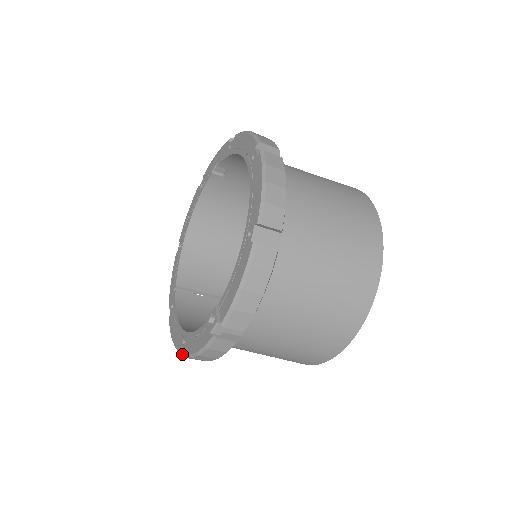
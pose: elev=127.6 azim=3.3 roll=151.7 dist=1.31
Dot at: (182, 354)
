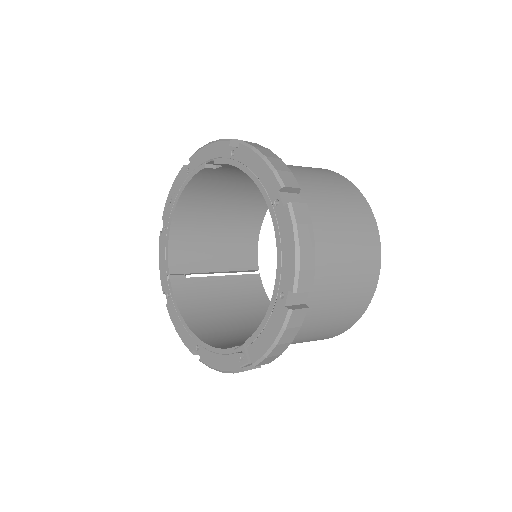
Dot at: (194, 354)
